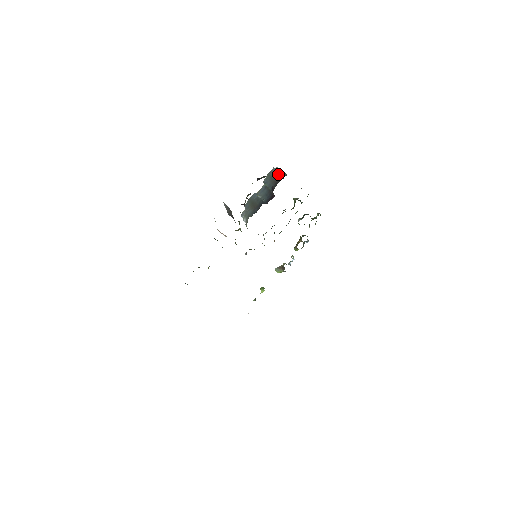
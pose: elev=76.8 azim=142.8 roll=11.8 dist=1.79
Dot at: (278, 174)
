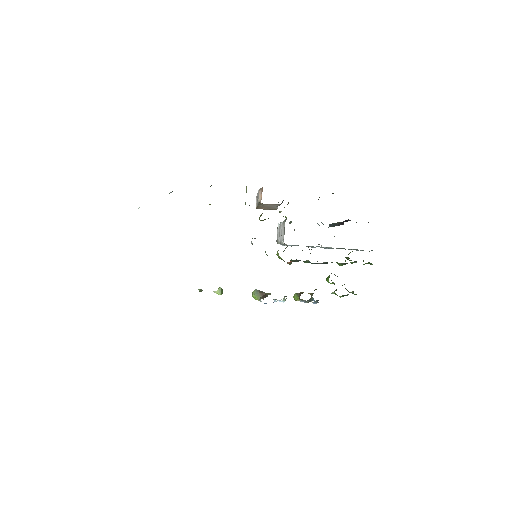
Dot at: occluded
